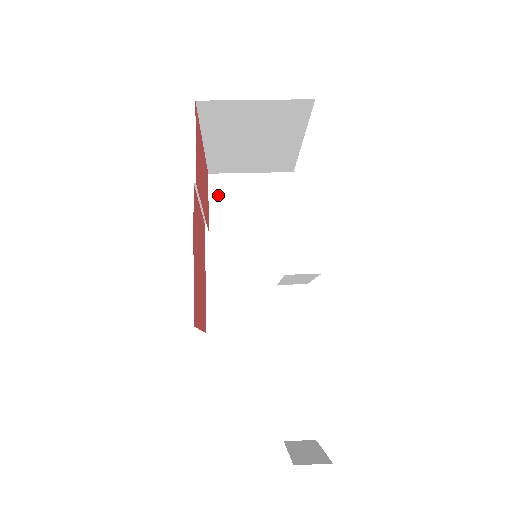
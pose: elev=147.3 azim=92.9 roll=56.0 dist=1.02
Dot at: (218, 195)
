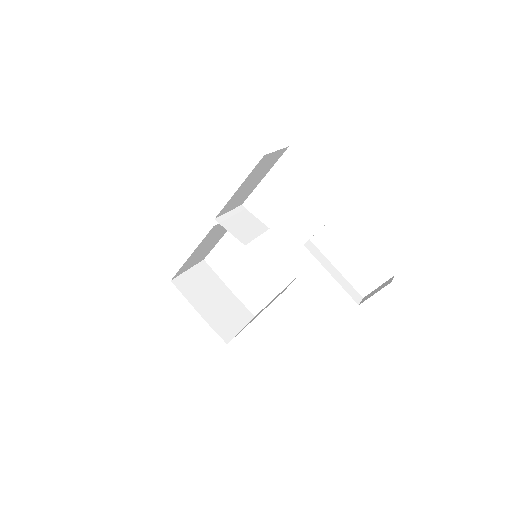
Dot at: (229, 227)
